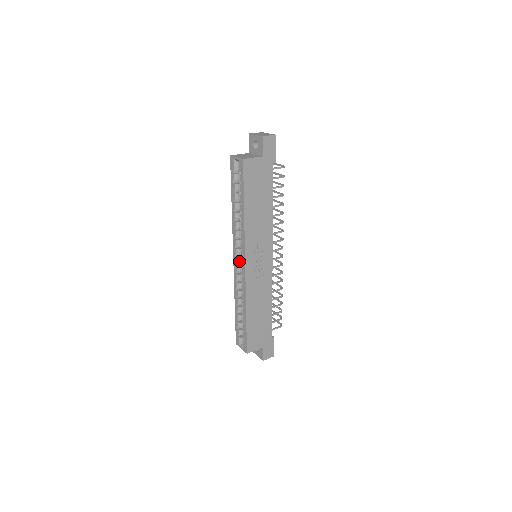
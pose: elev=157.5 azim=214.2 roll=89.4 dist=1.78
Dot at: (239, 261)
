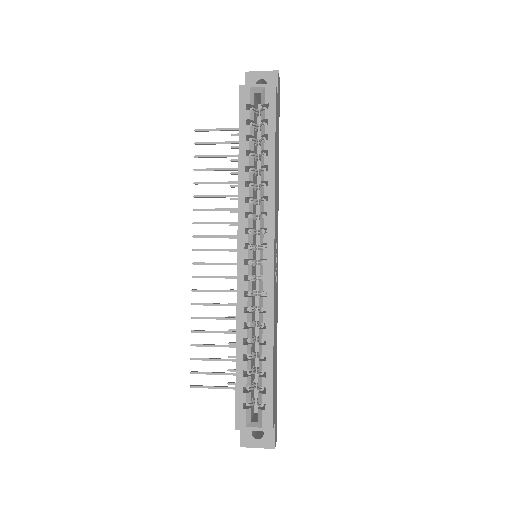
Dot at: (251, 256)
